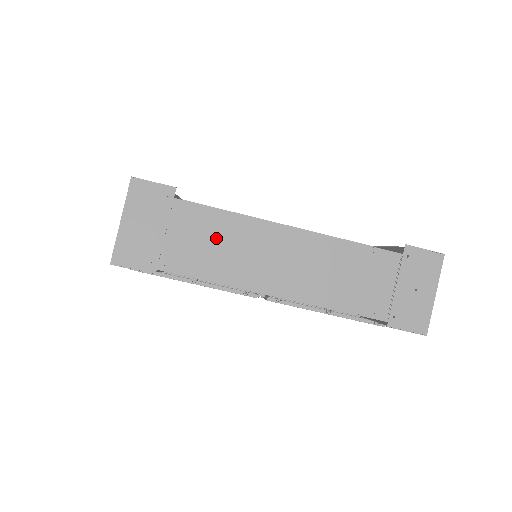
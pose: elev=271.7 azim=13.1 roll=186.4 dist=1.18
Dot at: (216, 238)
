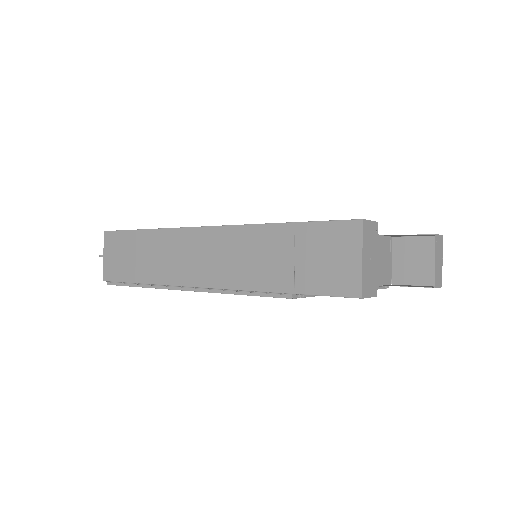
Dot at: occluded
